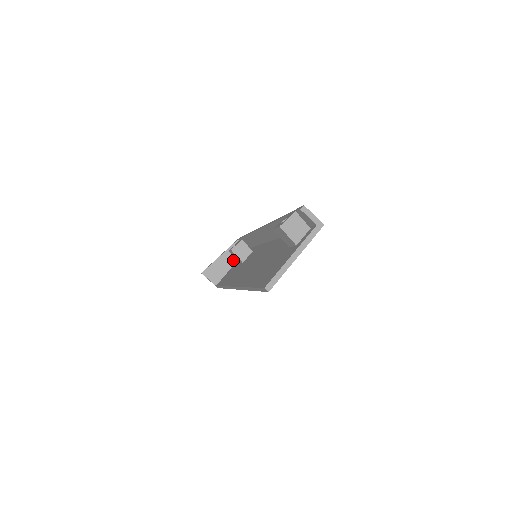
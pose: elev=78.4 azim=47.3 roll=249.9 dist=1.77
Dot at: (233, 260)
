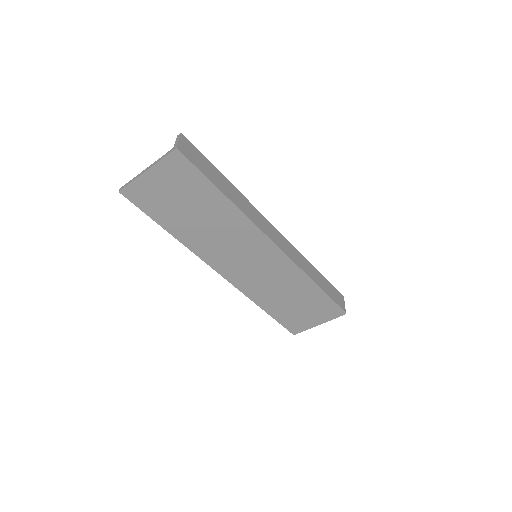
Dot at: occluded
